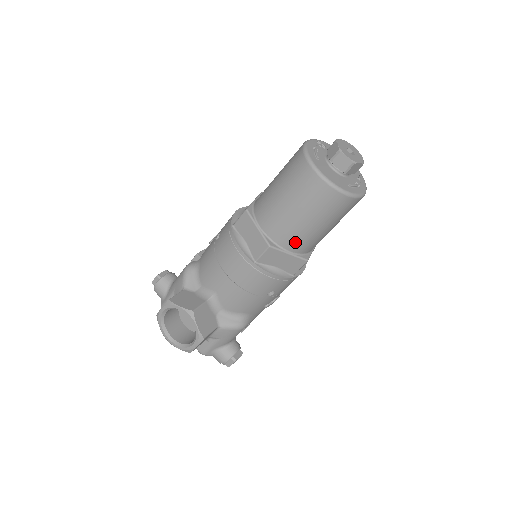
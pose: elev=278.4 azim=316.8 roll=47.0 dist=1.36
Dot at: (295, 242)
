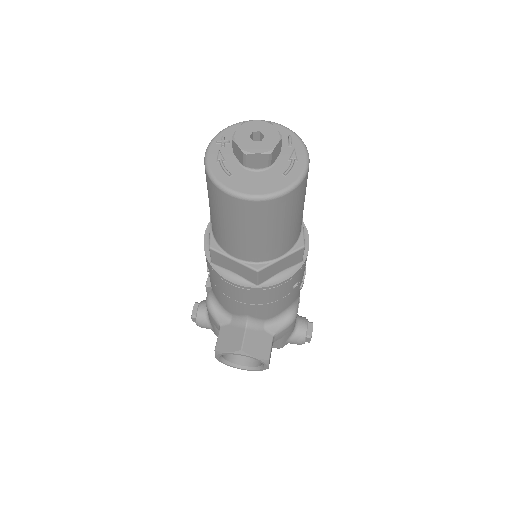
Dot at: (278, 249)
